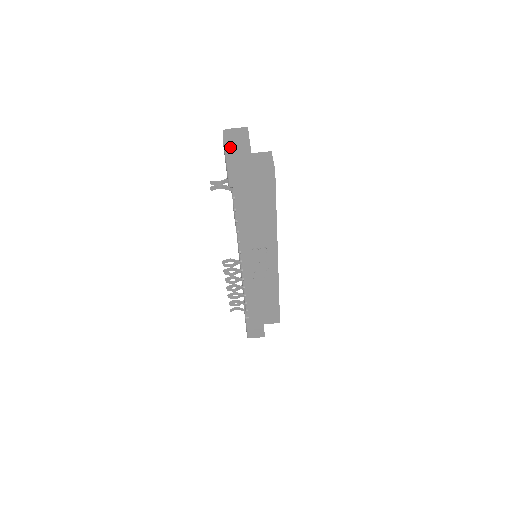
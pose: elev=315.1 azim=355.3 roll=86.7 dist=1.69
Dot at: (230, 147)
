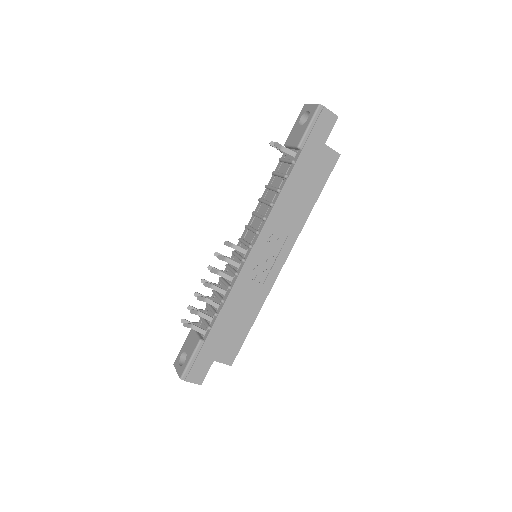
Dot at: (325, 107)
